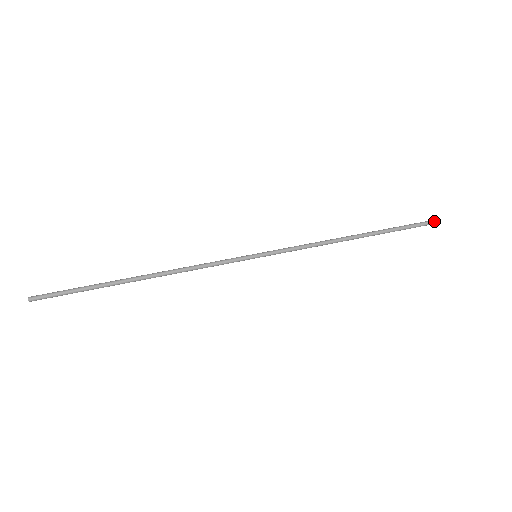
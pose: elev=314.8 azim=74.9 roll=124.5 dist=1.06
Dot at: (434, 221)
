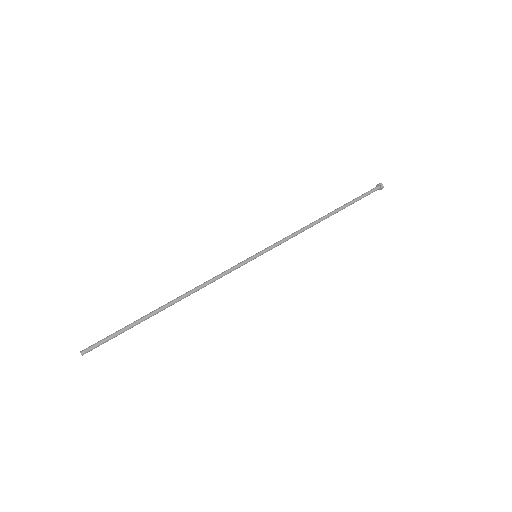
Dot at: (380, 188)
